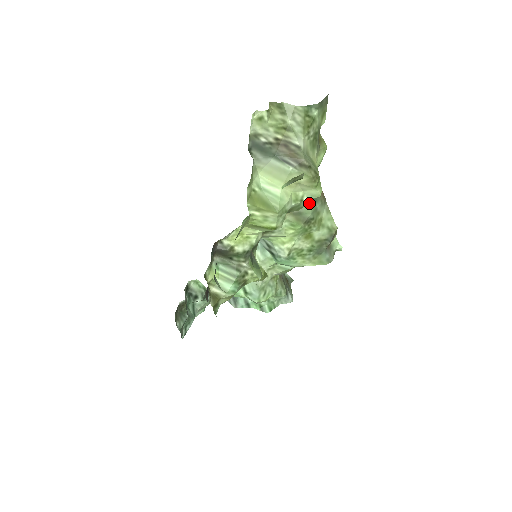
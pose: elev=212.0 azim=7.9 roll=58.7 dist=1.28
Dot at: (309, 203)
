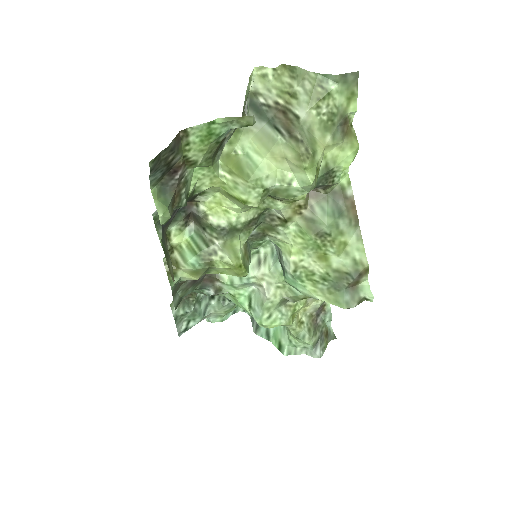
Dot at: (329, 213)
